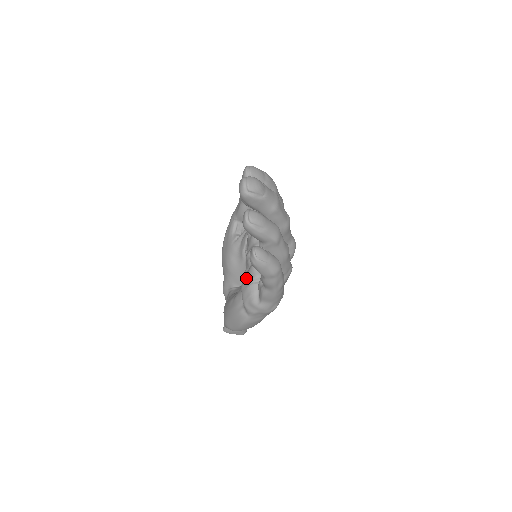
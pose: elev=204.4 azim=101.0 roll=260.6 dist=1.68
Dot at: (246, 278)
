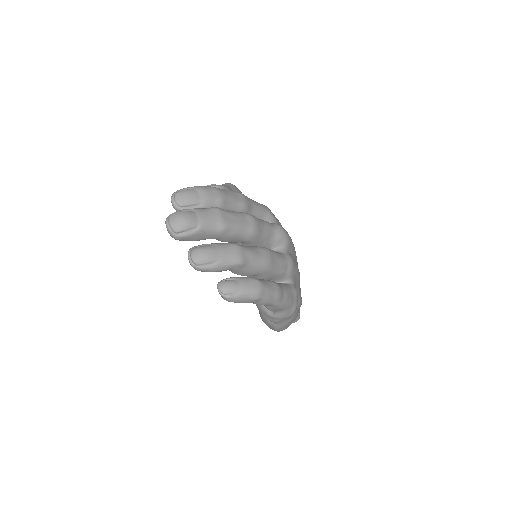
Dot at: occluded
